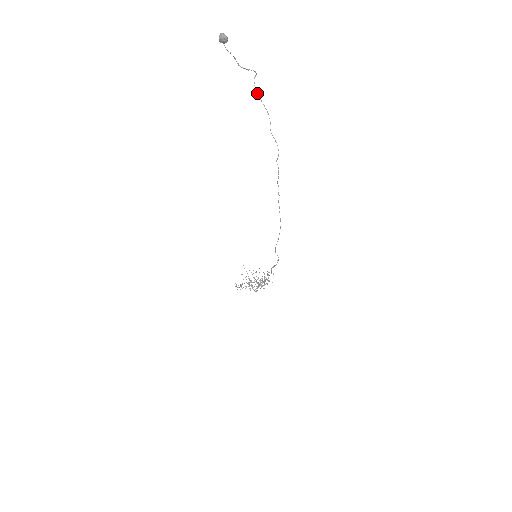
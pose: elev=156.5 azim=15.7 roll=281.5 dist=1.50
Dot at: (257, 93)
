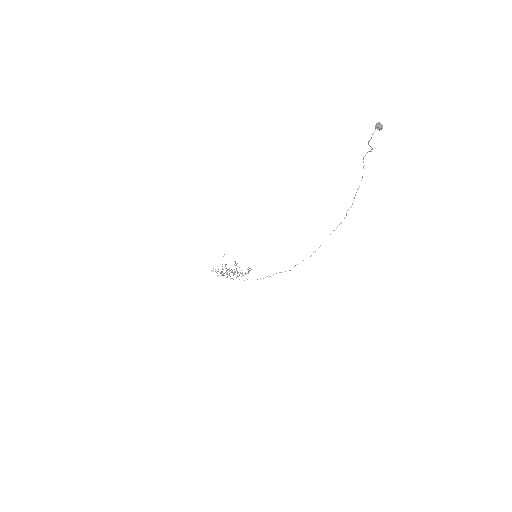
Dot at: occluded
